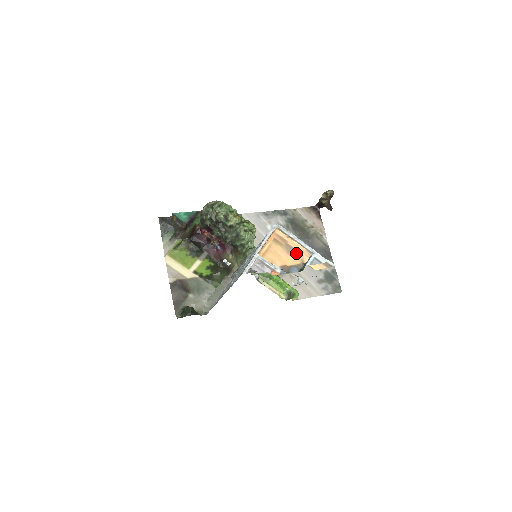
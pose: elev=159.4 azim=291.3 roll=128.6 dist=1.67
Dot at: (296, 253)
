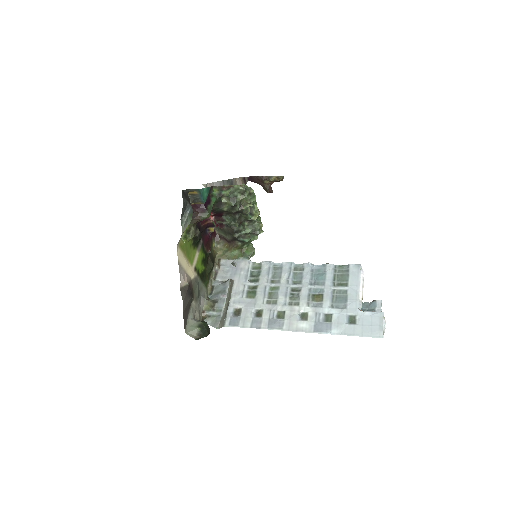
Dot at: occluded
